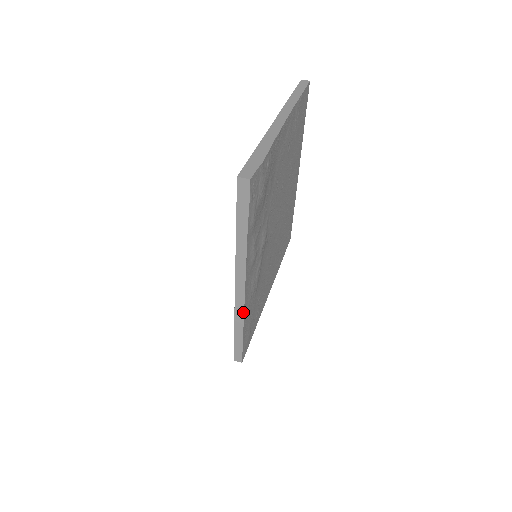
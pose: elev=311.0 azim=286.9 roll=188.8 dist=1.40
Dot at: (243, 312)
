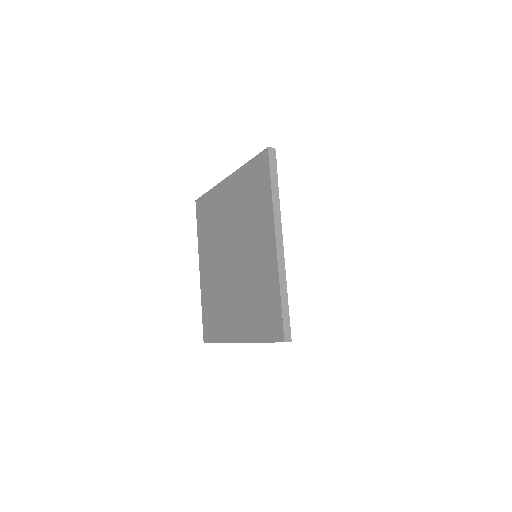
Dot at: (285, 270)
